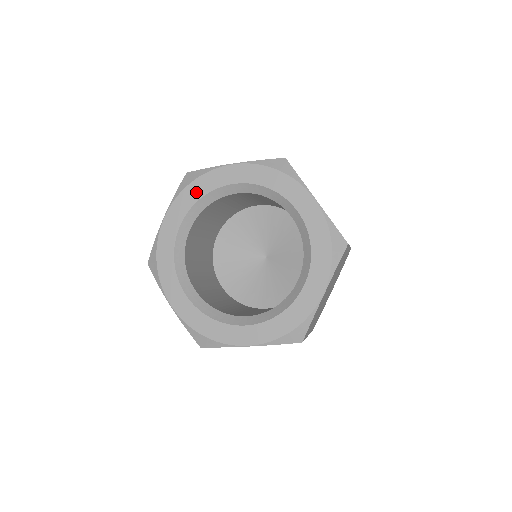
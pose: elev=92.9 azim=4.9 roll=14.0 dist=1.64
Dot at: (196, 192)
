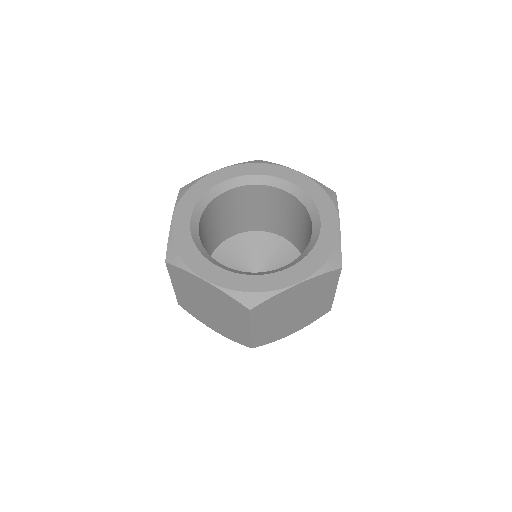
Dot at: (257, 169)
